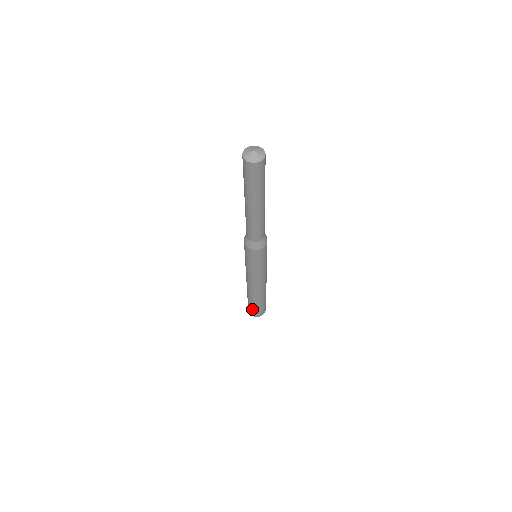
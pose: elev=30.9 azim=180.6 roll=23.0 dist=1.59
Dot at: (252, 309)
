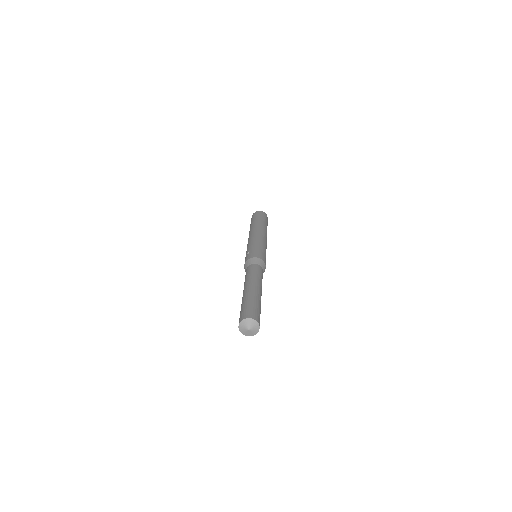
Dot at: occluded
